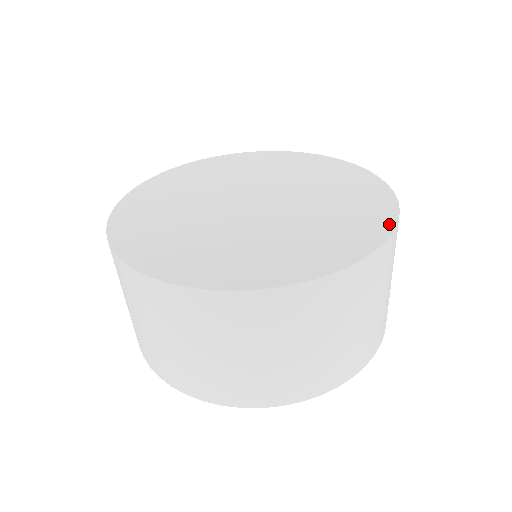
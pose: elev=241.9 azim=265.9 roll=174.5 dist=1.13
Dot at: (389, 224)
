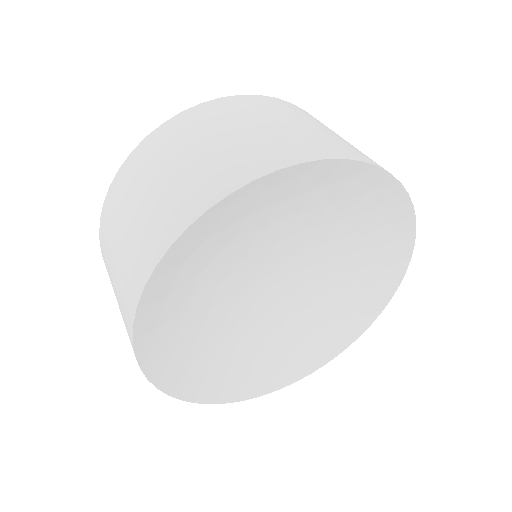
Dot at: occluded
